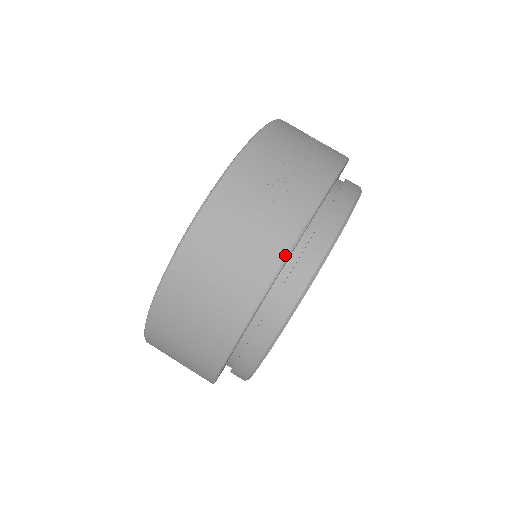
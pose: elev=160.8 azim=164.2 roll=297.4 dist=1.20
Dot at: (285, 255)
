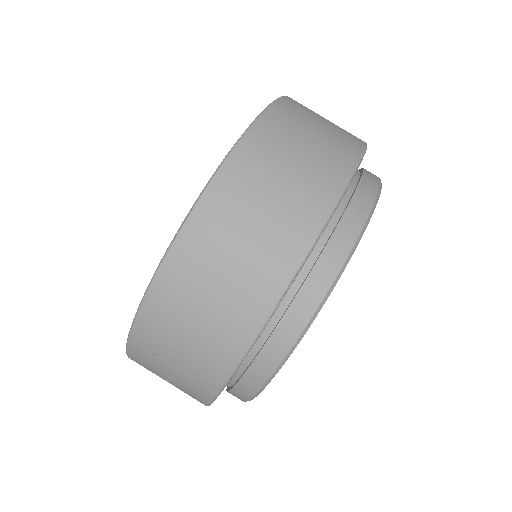
Dot at: (365, 142)
